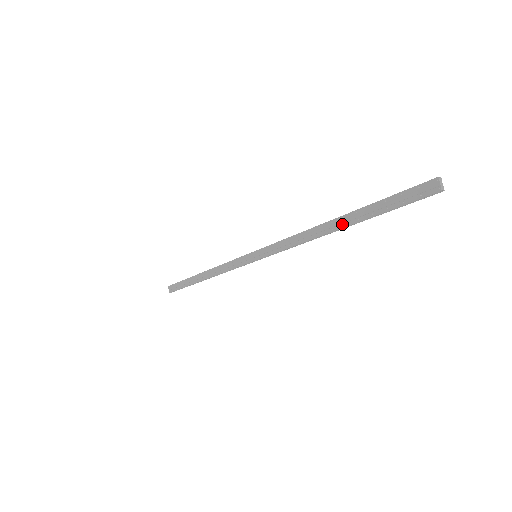
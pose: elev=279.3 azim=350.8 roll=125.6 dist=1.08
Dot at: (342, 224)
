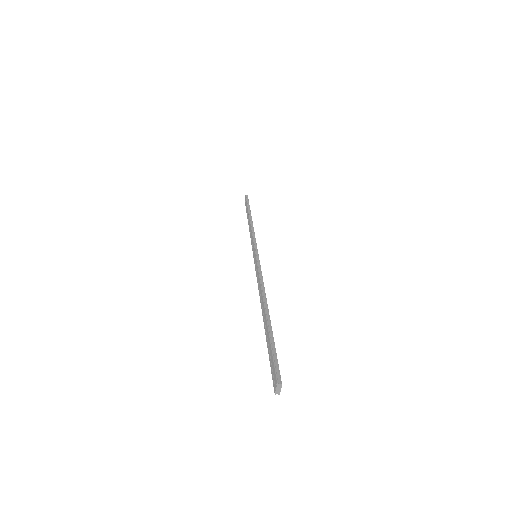
Dot at: (264, 319)
